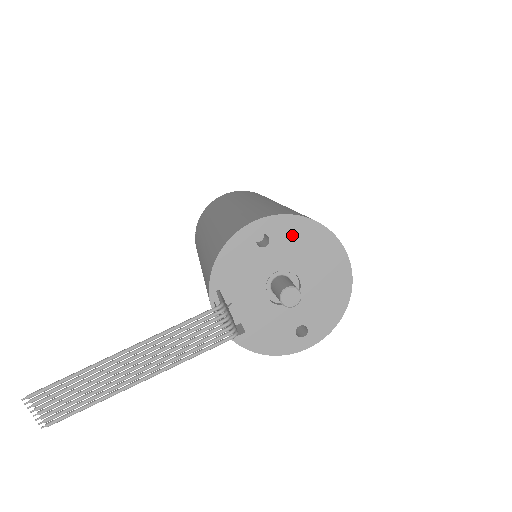
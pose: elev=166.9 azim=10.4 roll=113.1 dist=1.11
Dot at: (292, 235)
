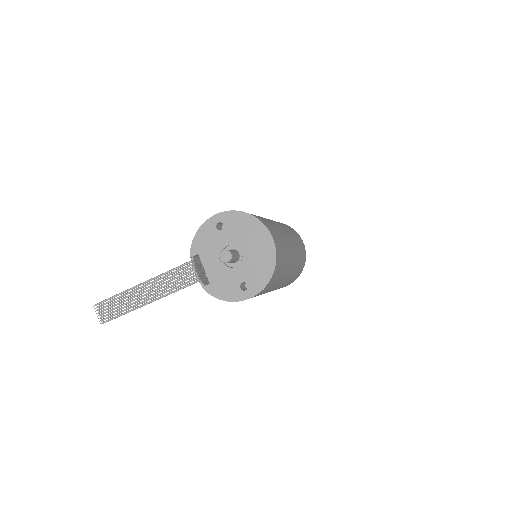
Dot at: (237, 223)
